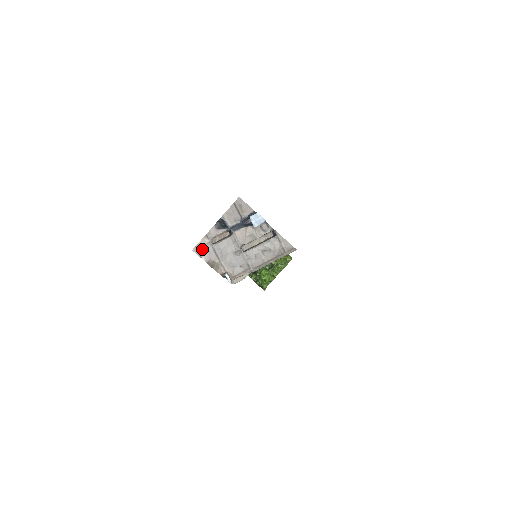
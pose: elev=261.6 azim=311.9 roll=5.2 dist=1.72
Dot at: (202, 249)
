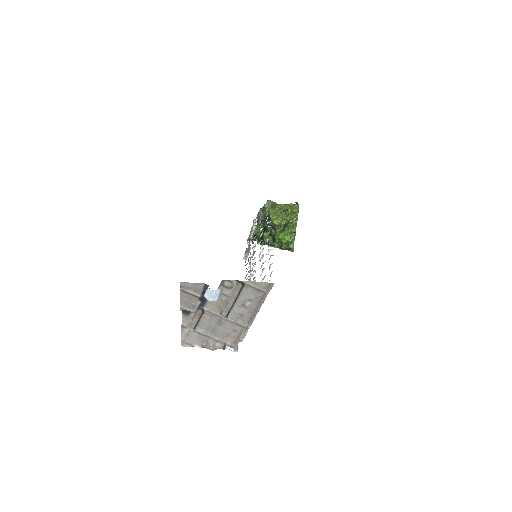
Dot at: (189, 340)
